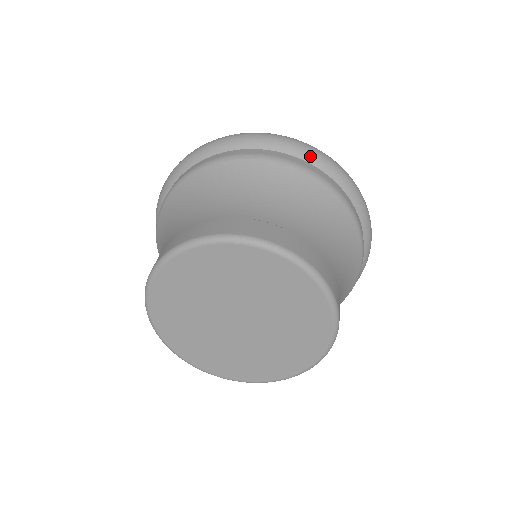
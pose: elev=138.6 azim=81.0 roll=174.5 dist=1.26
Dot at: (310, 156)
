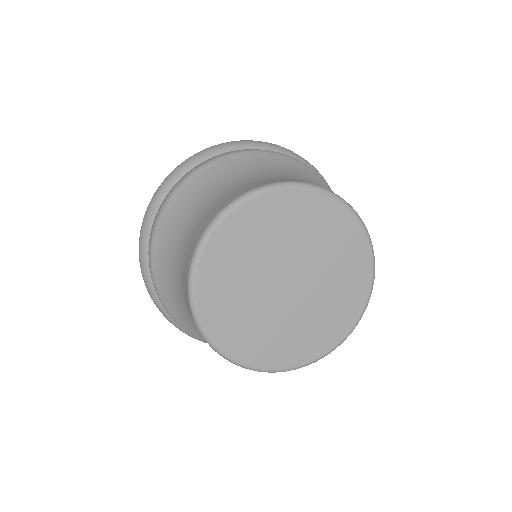
Dot at: (262, 145)
